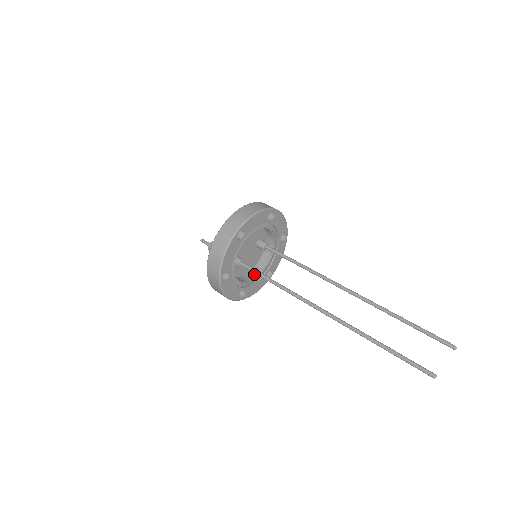
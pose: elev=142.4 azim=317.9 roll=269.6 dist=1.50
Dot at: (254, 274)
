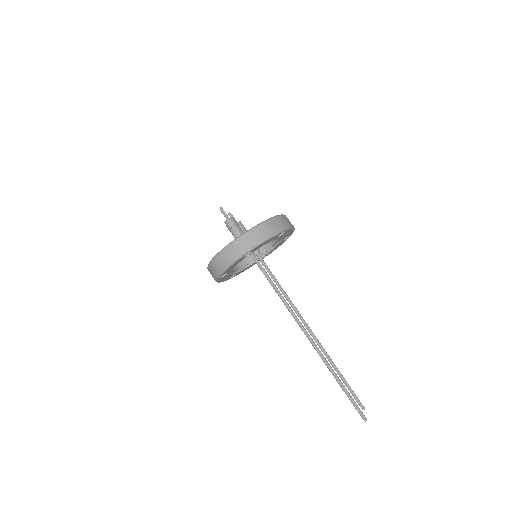
Dot at: occluded
